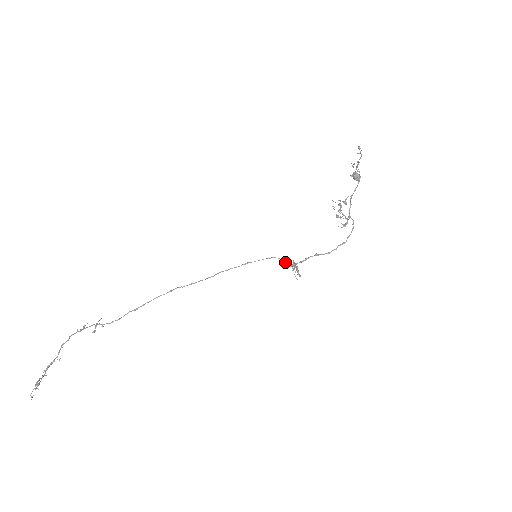
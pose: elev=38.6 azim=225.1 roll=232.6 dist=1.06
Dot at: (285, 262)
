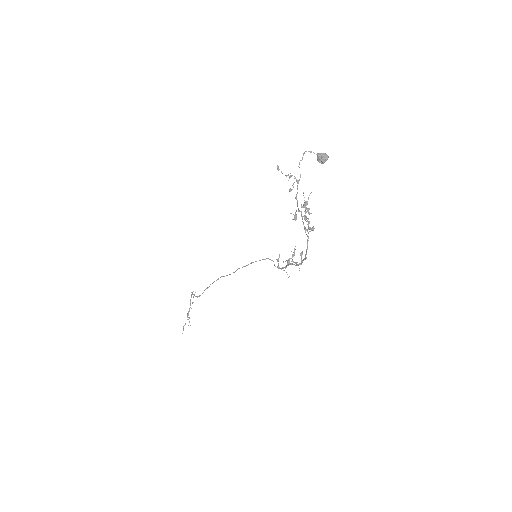
Dot at: (278, 261)
